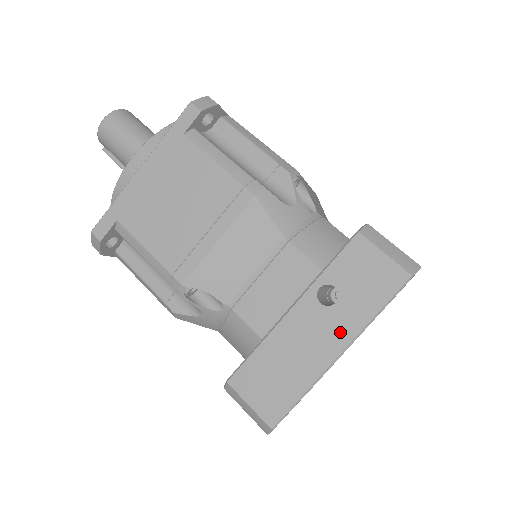
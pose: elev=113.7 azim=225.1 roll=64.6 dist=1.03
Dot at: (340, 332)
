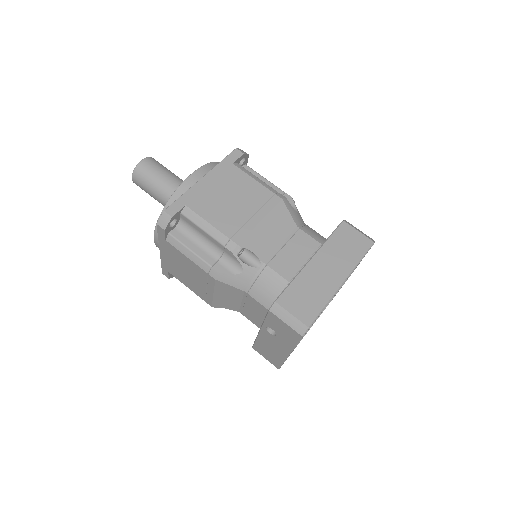
Dot at: (284, 347)
